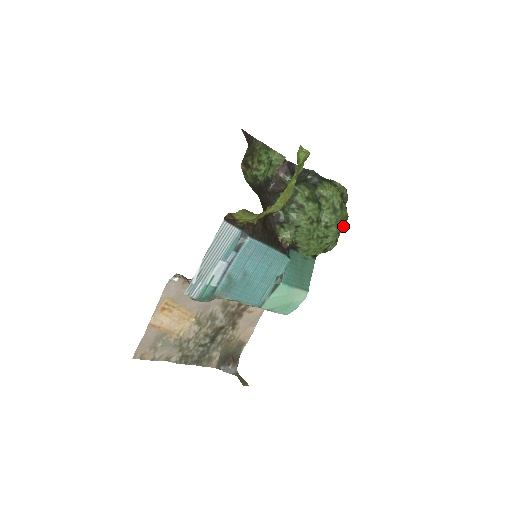
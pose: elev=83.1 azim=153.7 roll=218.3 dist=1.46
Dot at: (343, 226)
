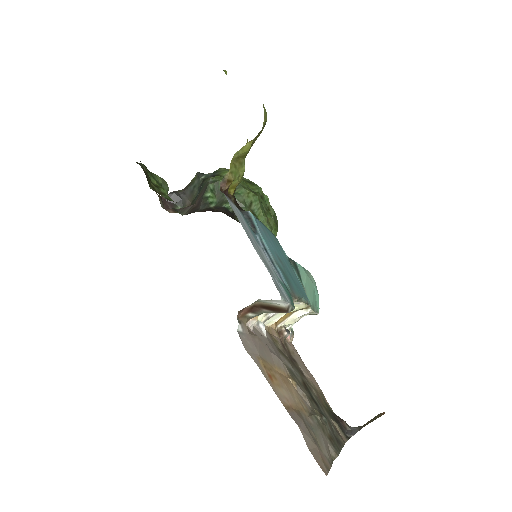
Dot at: occluded
